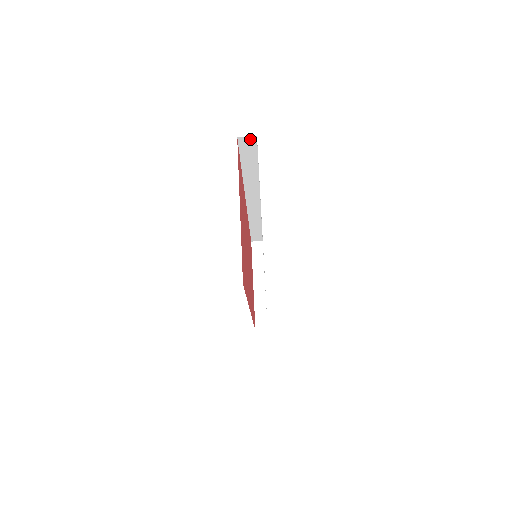
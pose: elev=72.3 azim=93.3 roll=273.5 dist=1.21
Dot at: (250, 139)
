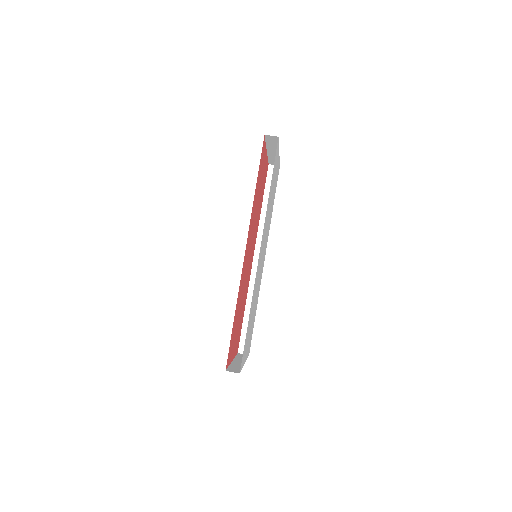
Dot at: occluded
